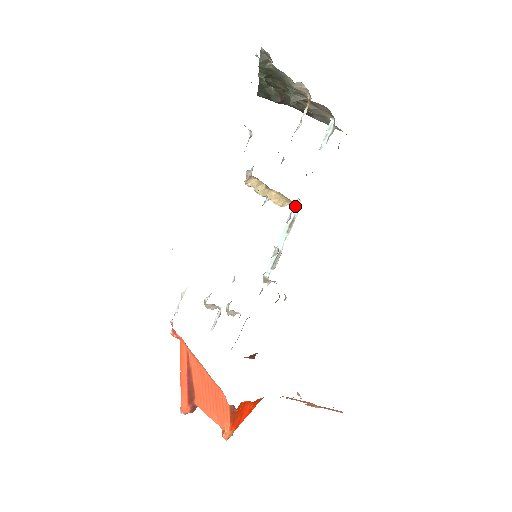
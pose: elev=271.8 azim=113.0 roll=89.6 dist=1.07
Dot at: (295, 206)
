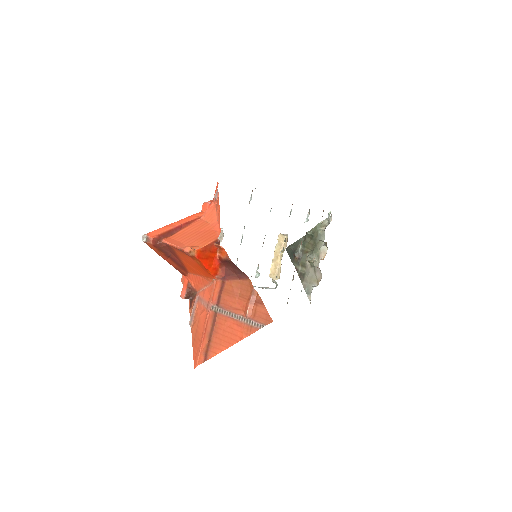
Dot at: occluded
